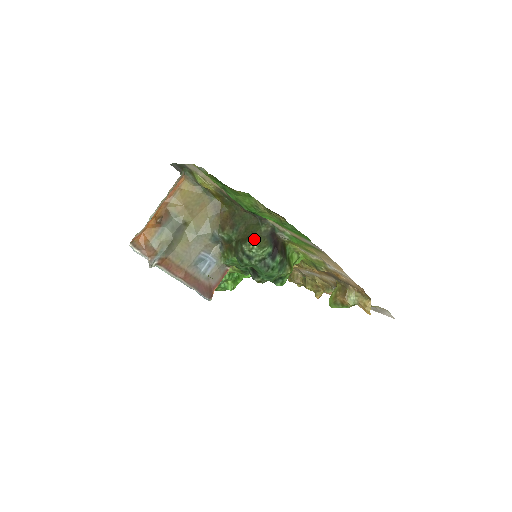
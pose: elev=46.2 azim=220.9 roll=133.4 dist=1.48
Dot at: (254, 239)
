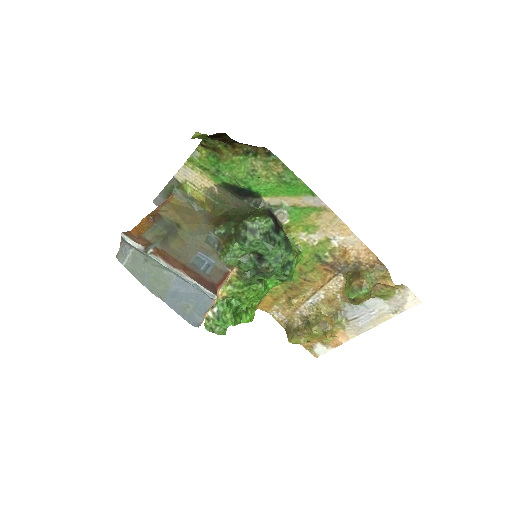
Dot at: (254, 216)
